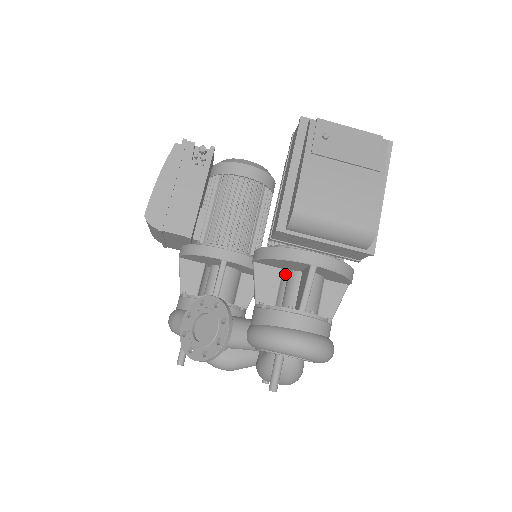
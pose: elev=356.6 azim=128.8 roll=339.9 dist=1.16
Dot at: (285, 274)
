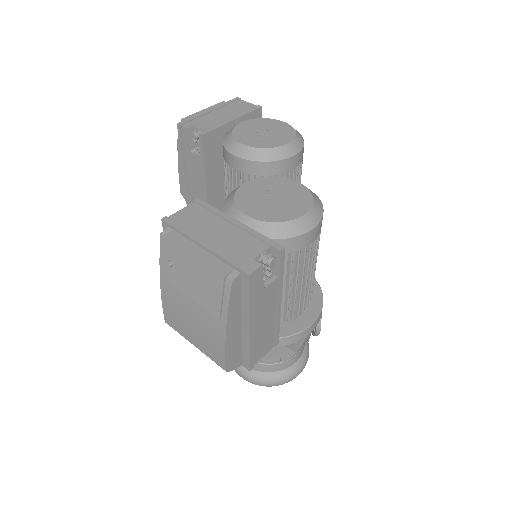
Dot at: occluded
